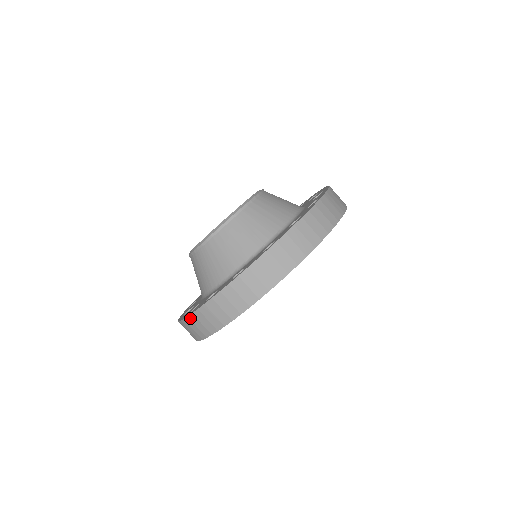
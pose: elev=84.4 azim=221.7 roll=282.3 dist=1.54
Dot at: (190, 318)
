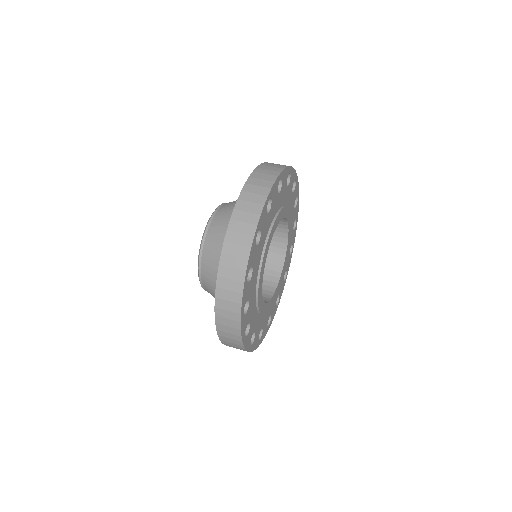
Dot at: (248, 183)
